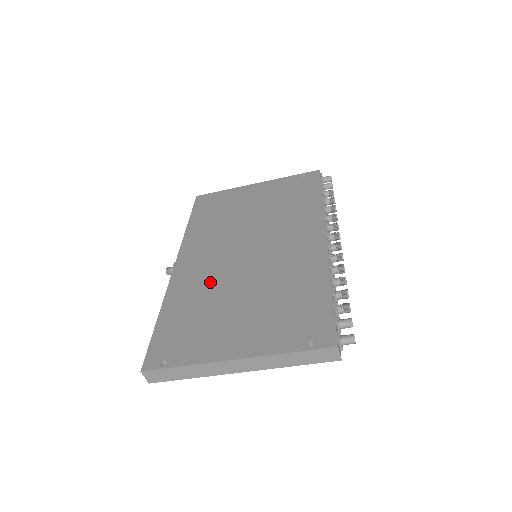
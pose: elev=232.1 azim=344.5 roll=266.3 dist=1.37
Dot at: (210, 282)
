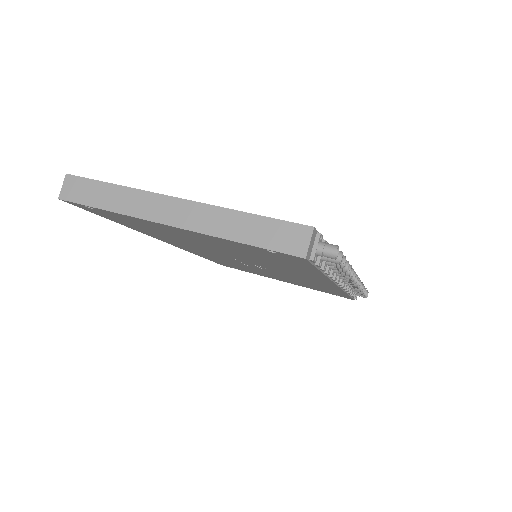
Dot at: occluded
